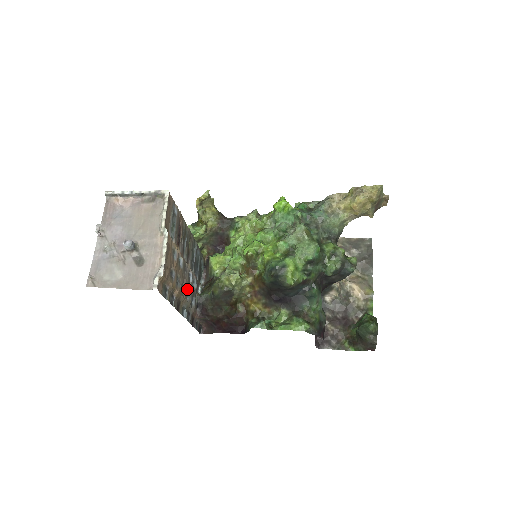
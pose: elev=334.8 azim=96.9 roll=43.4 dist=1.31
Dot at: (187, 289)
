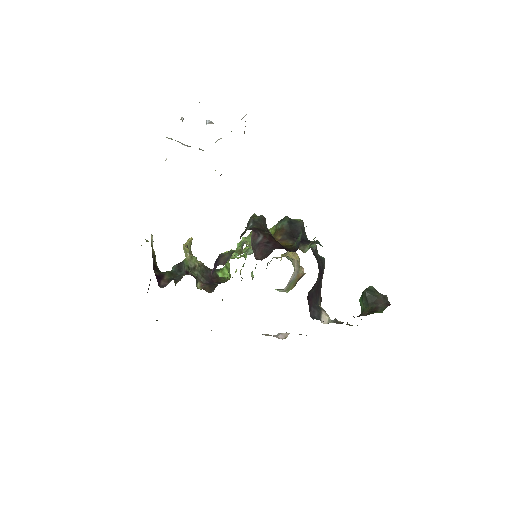
Dot at: occluded
